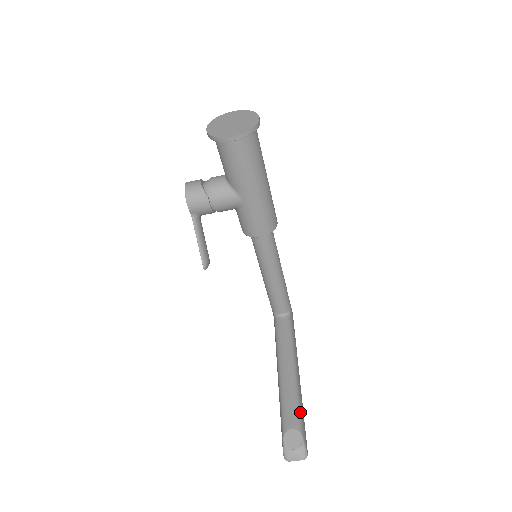
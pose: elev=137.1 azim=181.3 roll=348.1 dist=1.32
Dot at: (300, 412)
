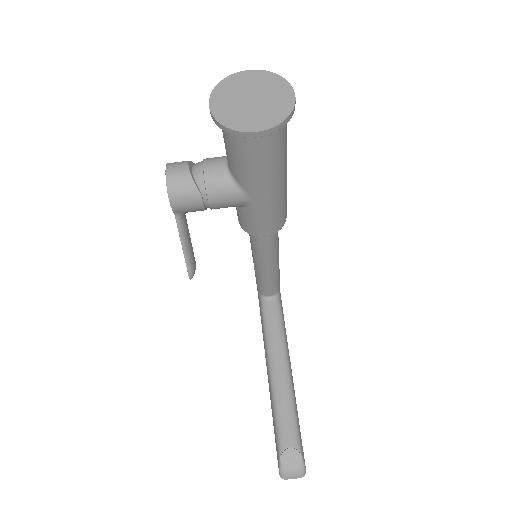
Dot at: (297, 425)
